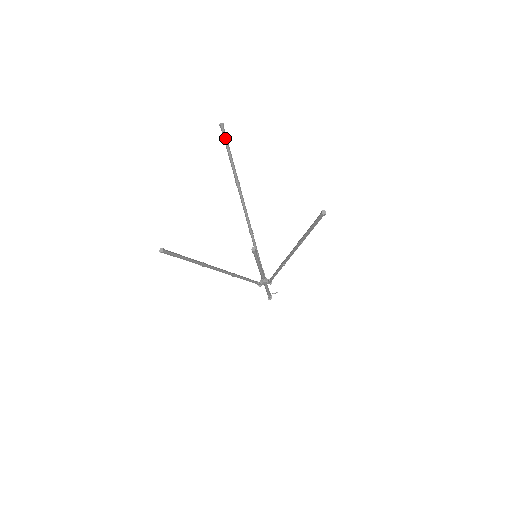
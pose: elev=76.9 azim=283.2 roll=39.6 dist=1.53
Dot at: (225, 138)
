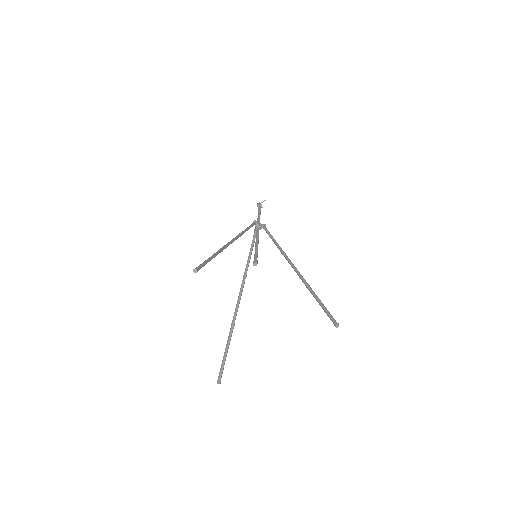
Dot at: occluded
